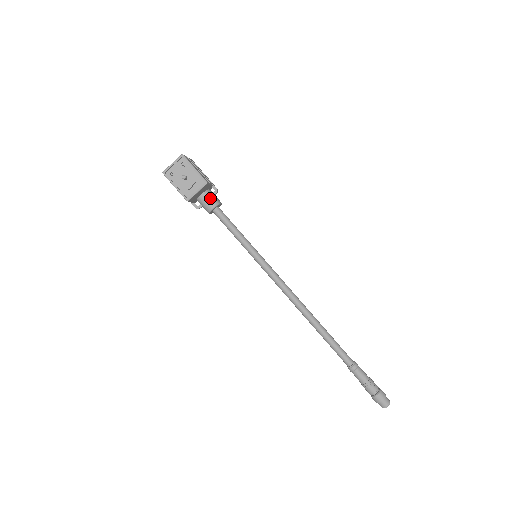
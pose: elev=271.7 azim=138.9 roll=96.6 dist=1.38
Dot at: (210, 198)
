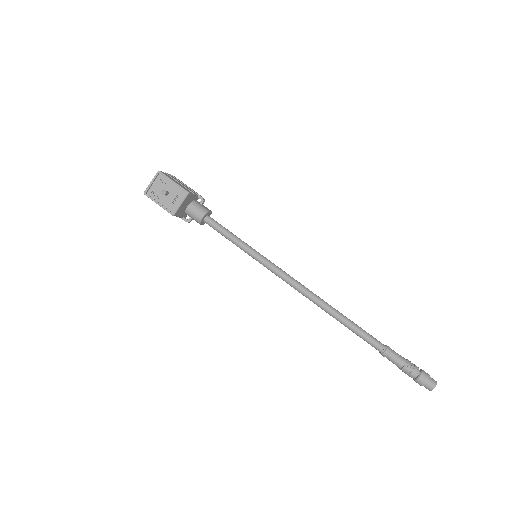
Dot at: (197, 208)
